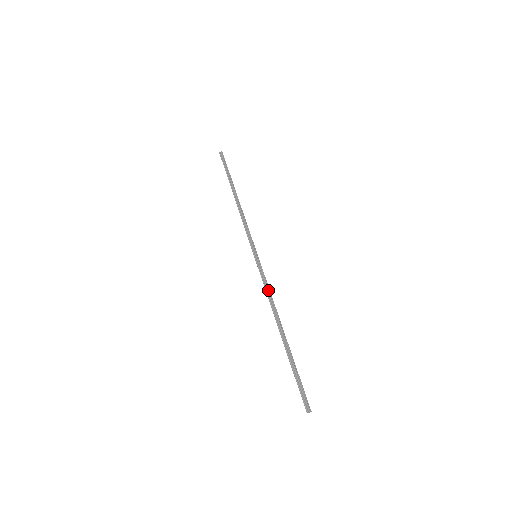
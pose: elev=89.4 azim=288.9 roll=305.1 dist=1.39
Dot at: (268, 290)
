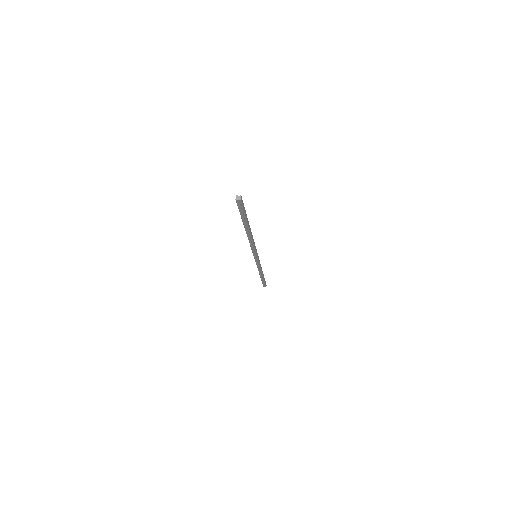
Dot at: occluded
